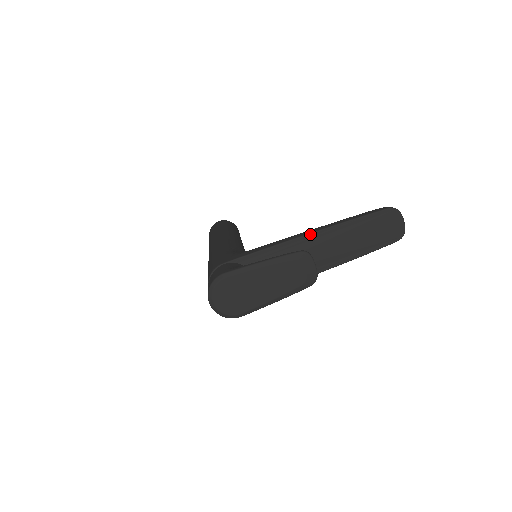
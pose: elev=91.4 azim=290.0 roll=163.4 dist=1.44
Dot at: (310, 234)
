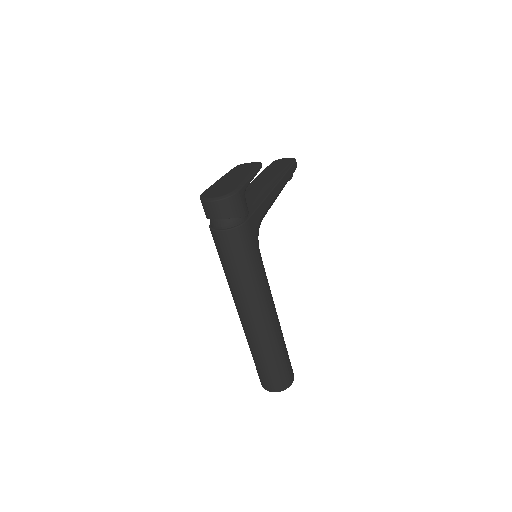
Dot at: occluded
